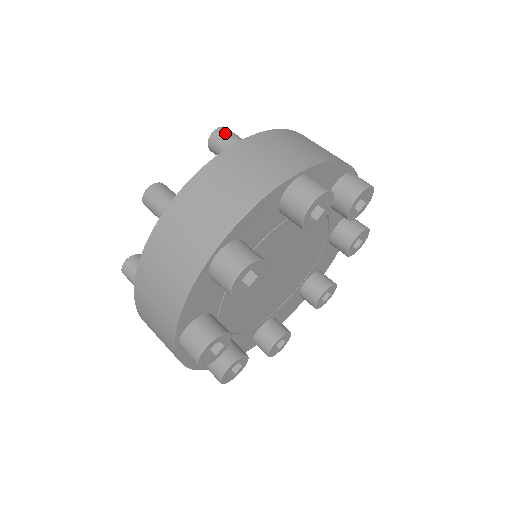
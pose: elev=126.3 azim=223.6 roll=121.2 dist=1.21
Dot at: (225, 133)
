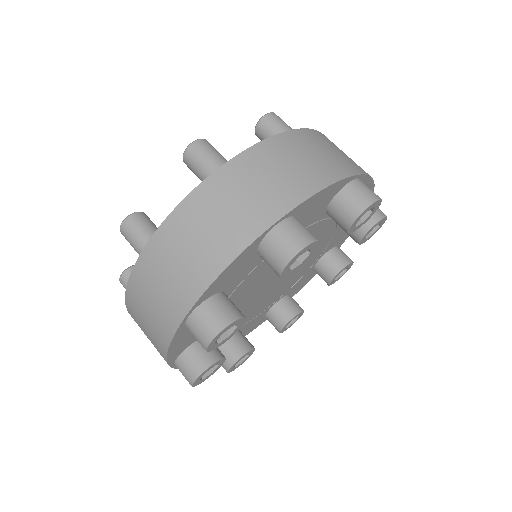
Dot at: (199, 152)
